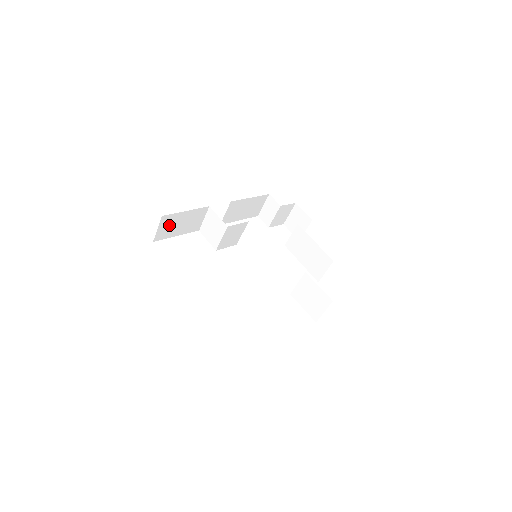
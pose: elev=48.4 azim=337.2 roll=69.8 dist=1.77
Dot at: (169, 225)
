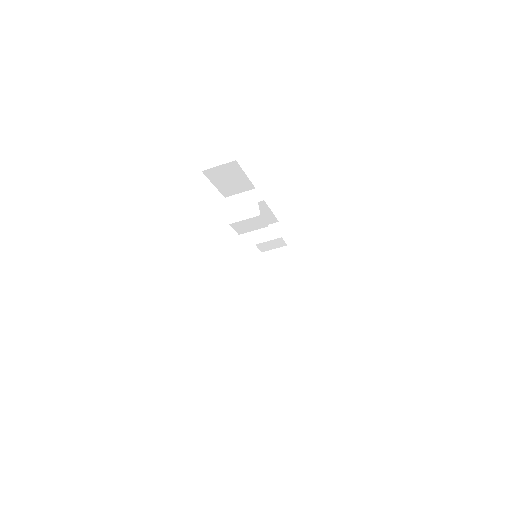
Dot at: (226, 172)
